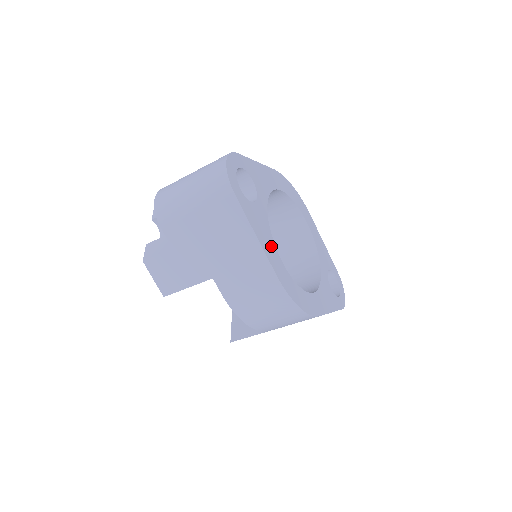
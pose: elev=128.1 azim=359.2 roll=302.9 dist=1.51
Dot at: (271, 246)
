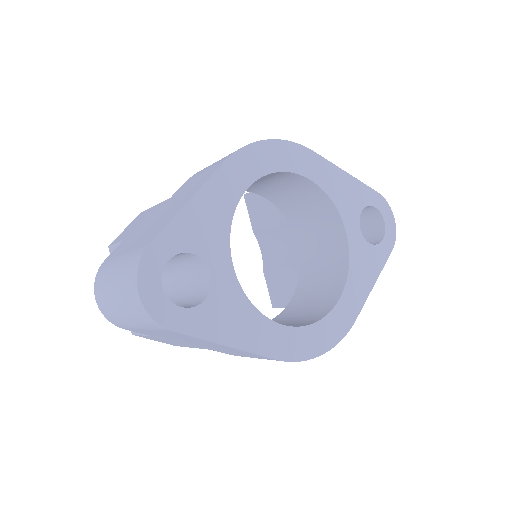
Dot at: (257, 326)
